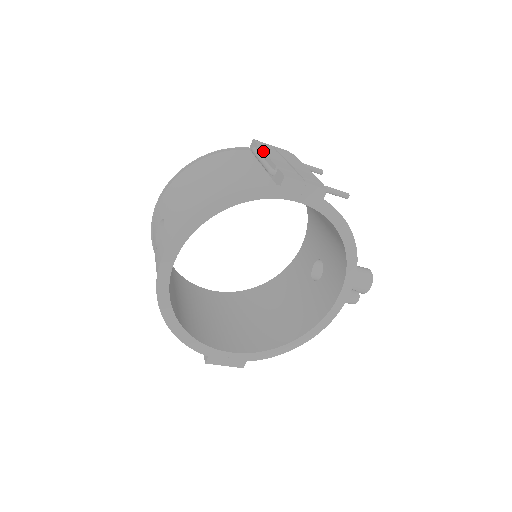
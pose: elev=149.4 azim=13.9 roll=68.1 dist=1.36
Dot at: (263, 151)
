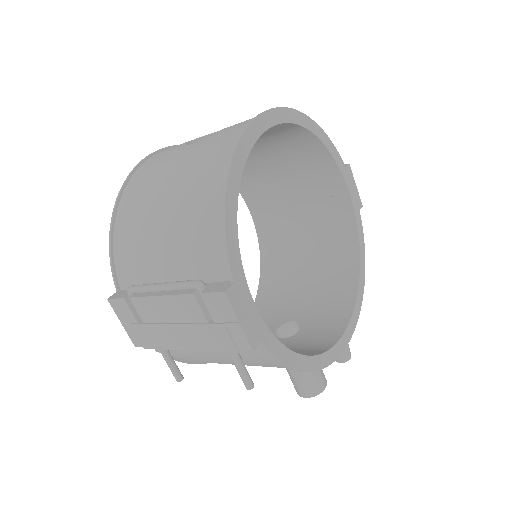
Dot at: occluded
